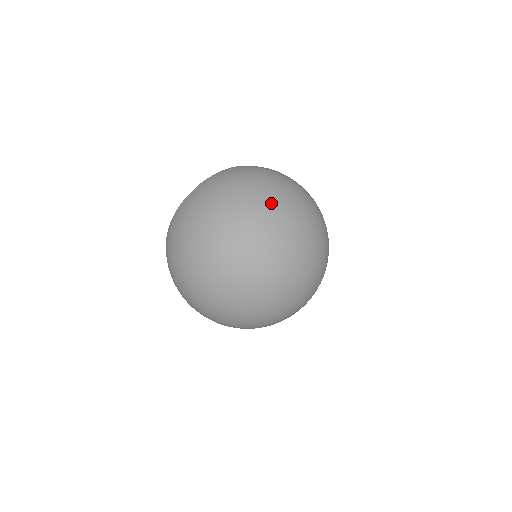
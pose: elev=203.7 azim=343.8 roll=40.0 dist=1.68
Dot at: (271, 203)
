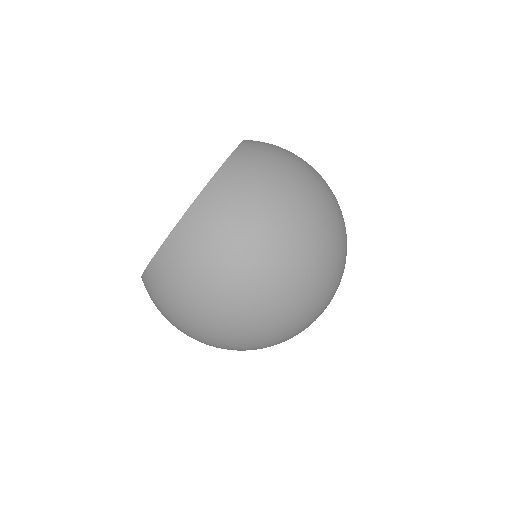
Dot at: (298, 251)
